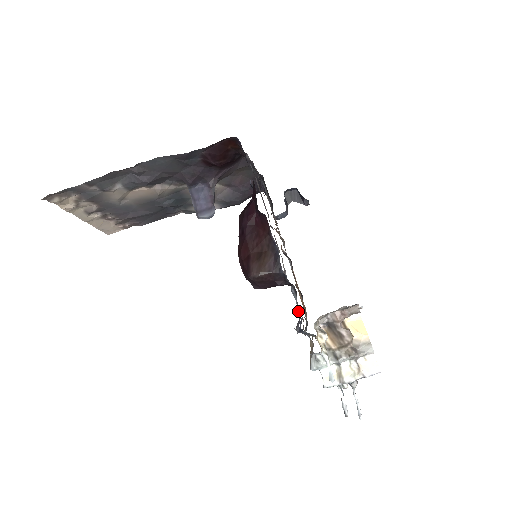
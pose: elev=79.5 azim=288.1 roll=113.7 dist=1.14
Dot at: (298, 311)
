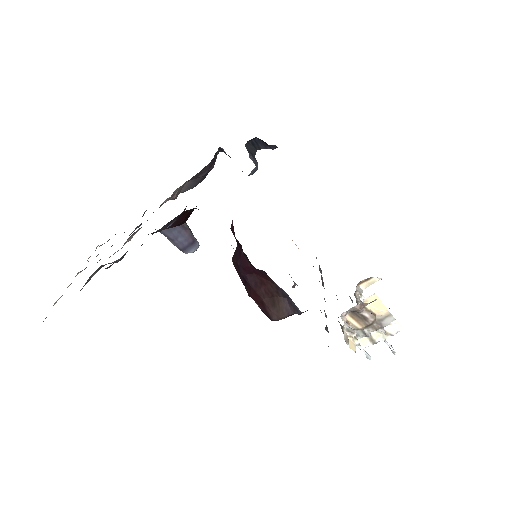
Dot at: occluded
